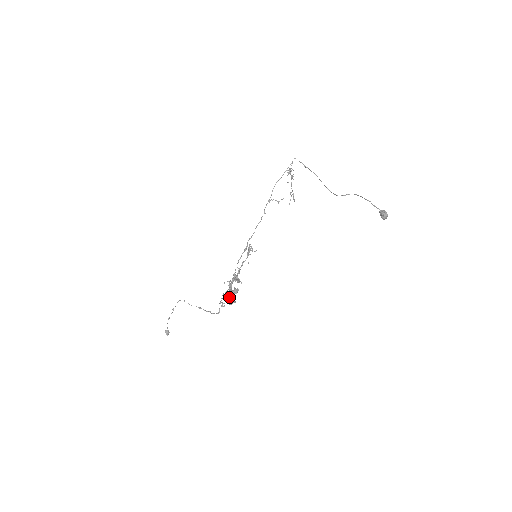
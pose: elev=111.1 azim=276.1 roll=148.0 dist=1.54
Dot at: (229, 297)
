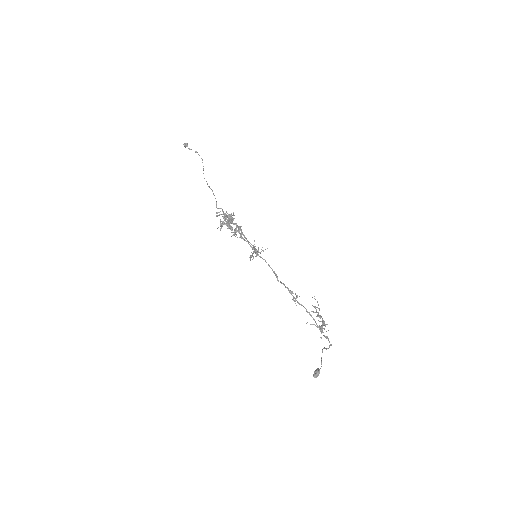
Dot at: (225, 221)
